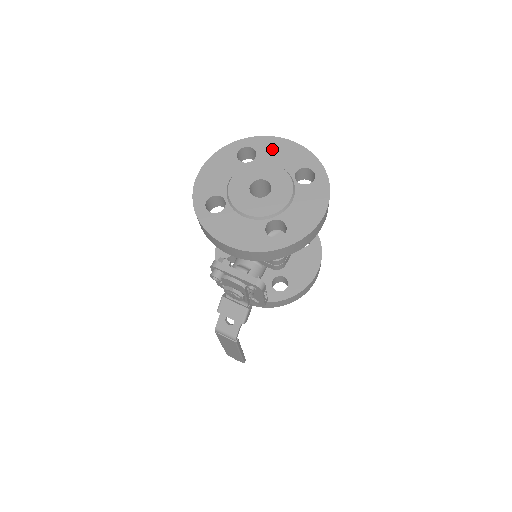
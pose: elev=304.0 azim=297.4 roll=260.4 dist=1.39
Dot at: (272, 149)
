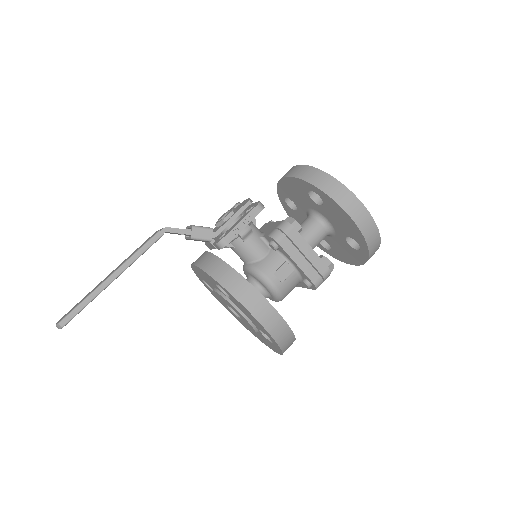
Dot at: occluded
